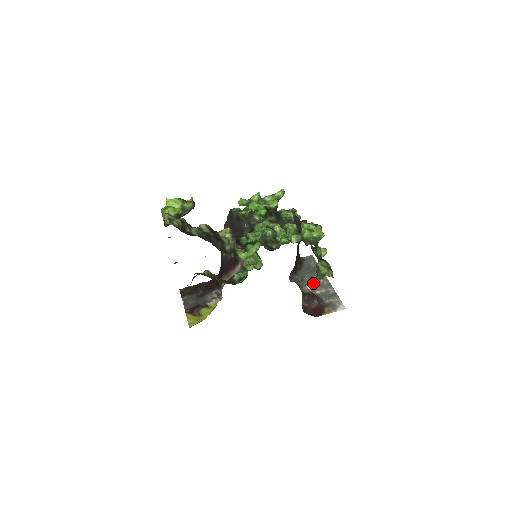
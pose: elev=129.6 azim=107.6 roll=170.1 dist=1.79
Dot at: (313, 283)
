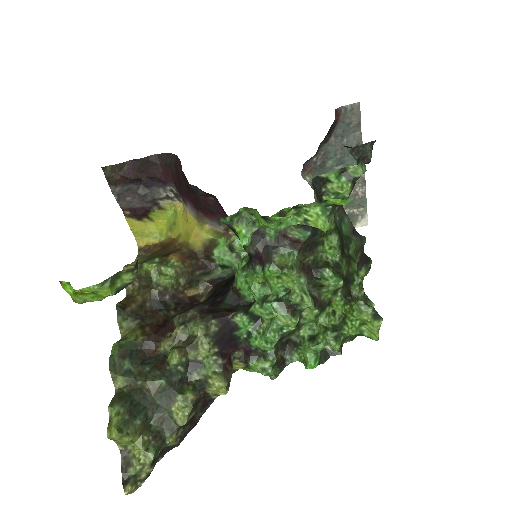
Dot at: occluded
